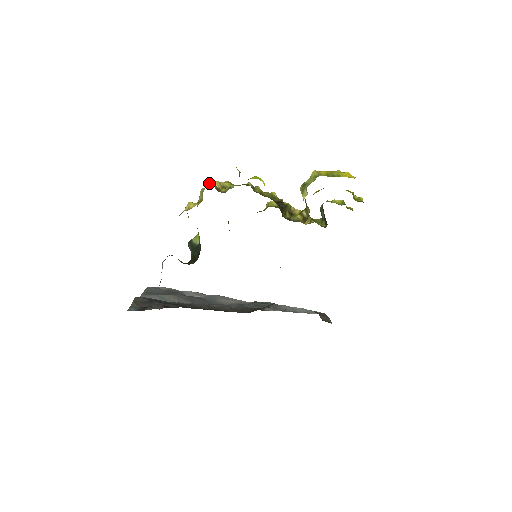
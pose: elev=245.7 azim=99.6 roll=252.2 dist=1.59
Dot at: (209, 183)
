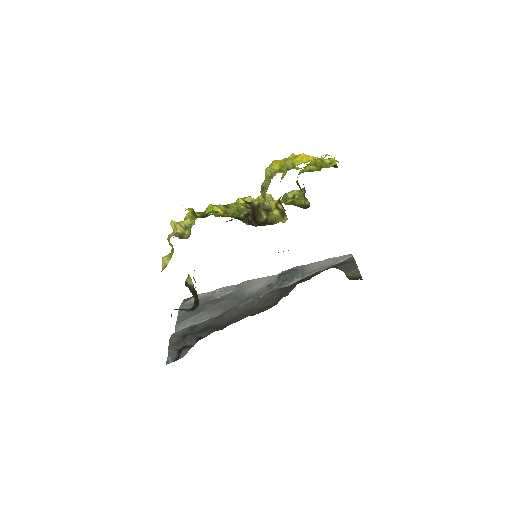
Dot at: (172, 226)
